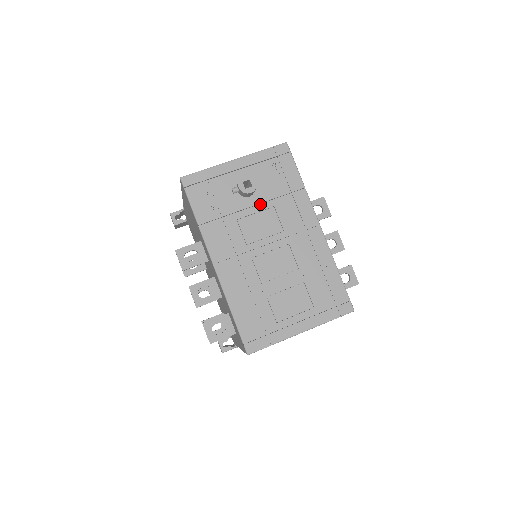
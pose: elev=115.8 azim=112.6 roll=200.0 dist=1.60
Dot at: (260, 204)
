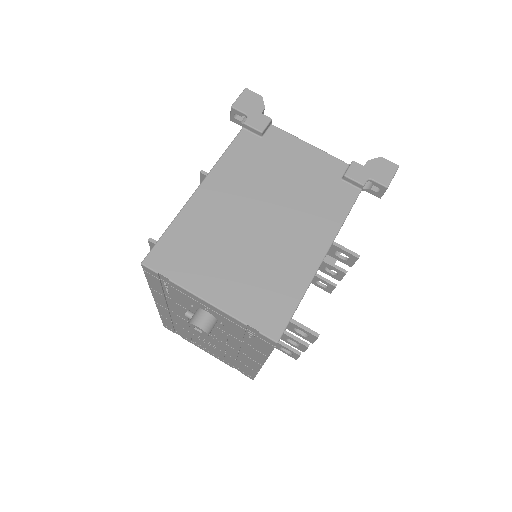
Dot at: occluded
